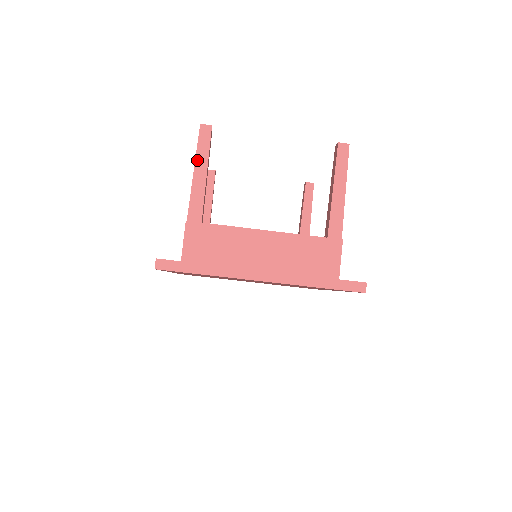
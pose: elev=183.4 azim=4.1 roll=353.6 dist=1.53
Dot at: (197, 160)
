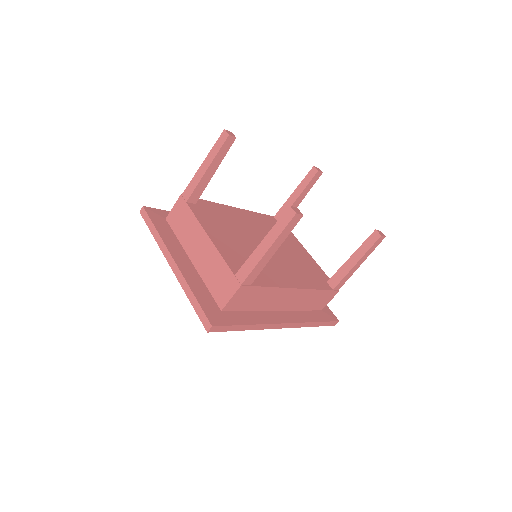
Dot at: (208, 156)
